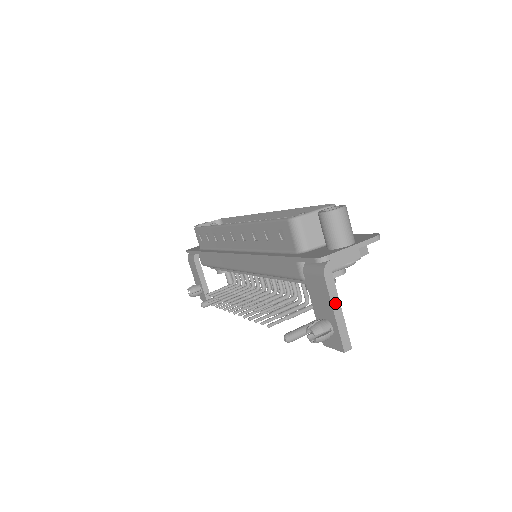
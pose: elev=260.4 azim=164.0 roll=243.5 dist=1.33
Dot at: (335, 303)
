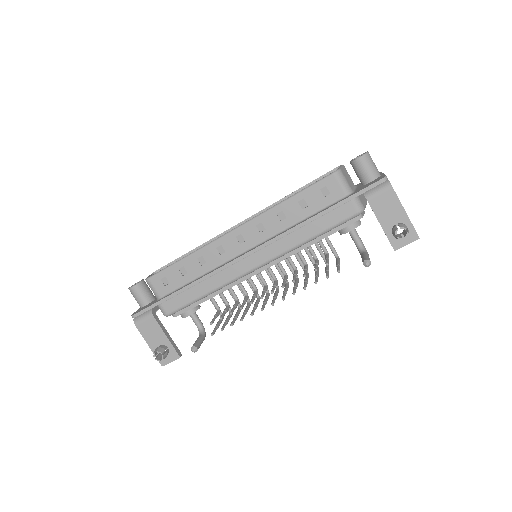
Dot at: (402, 206)
